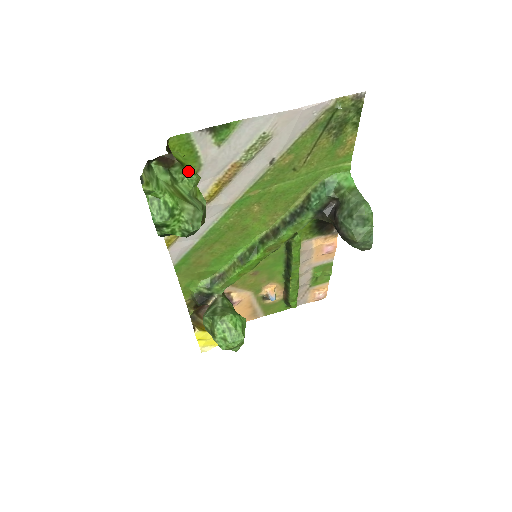
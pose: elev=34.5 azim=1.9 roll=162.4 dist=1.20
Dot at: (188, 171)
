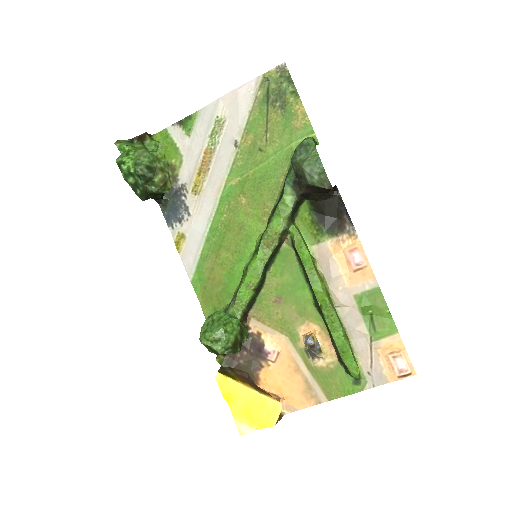
Dot at: (155, 142)
